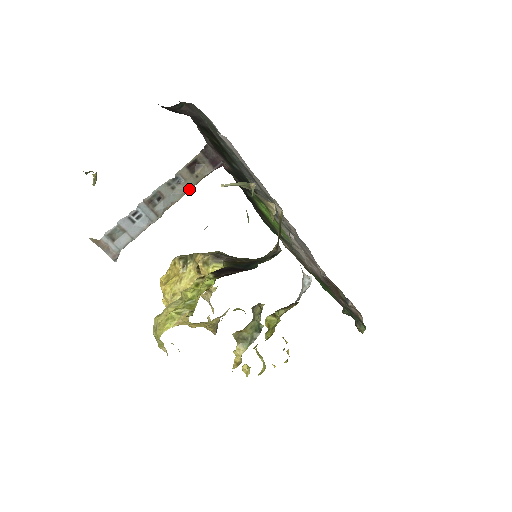
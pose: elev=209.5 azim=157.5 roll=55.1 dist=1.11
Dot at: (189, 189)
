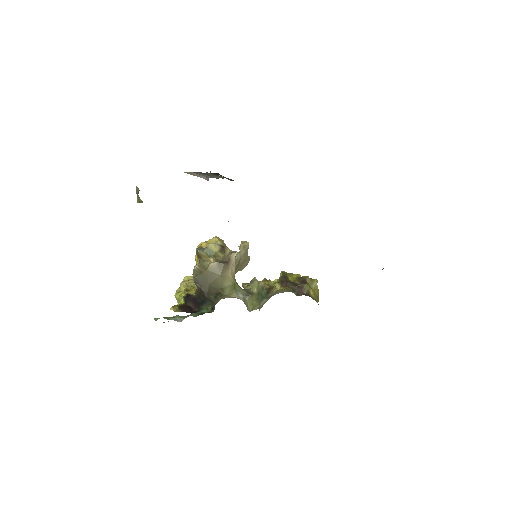
Dot at: occluded
